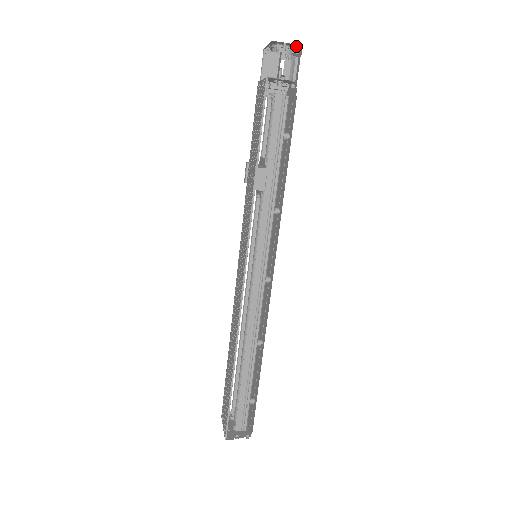
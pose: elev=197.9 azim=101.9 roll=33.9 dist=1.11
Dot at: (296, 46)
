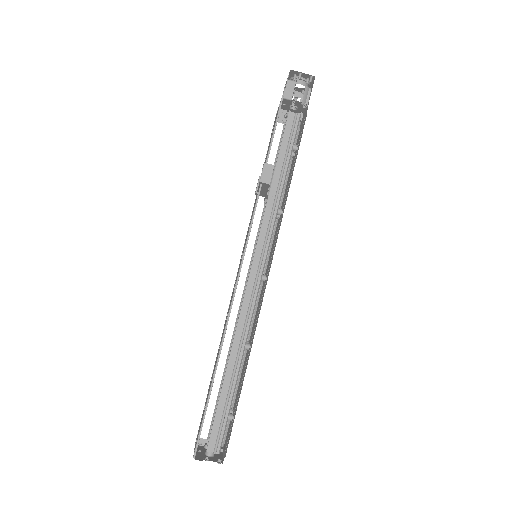
Dot at: (310, 79)
